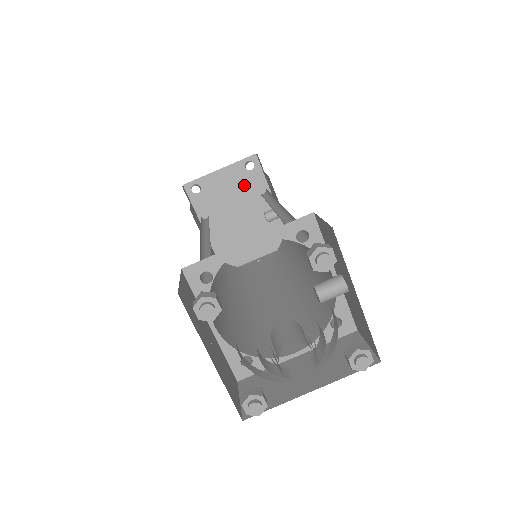
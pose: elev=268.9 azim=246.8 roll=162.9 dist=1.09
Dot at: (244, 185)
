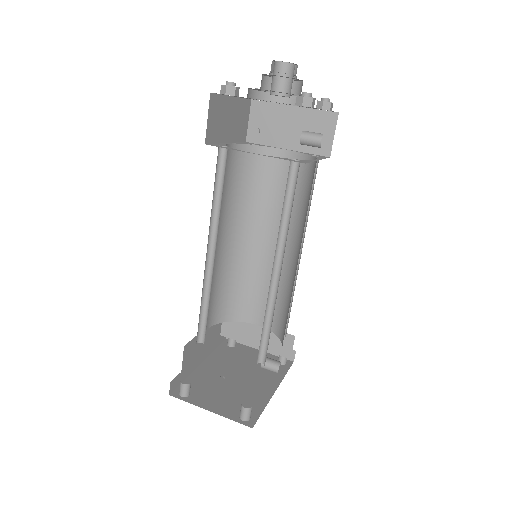
Dot at: occluded
